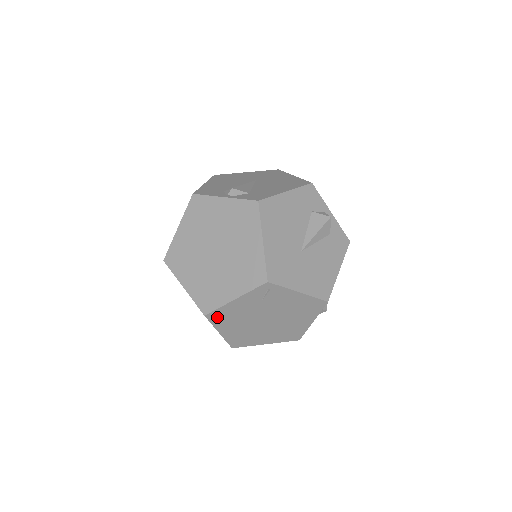
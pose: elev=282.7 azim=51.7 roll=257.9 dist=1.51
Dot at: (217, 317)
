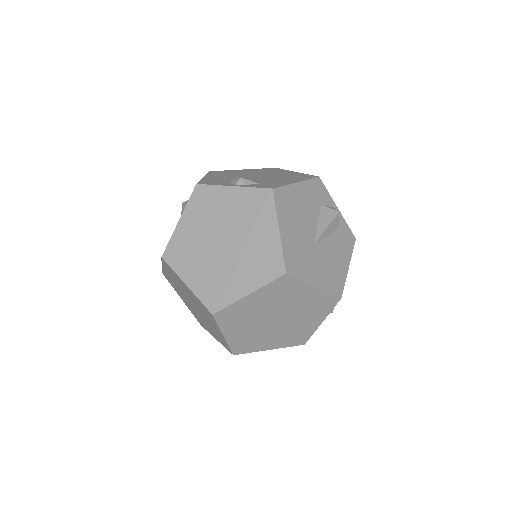
Dot at: (225, 316)
